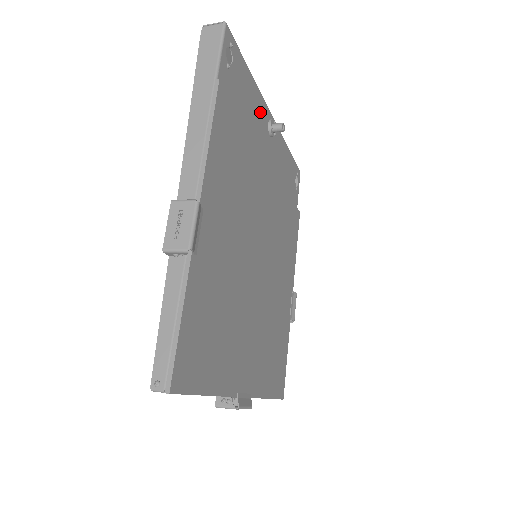
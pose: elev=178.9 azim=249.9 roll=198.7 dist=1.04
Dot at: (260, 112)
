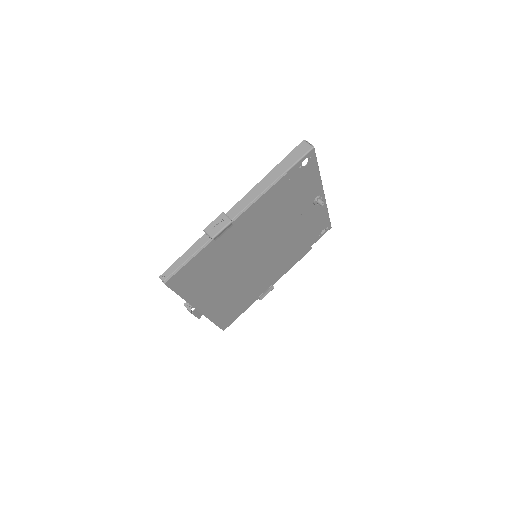
Dot at: (313, 190)
